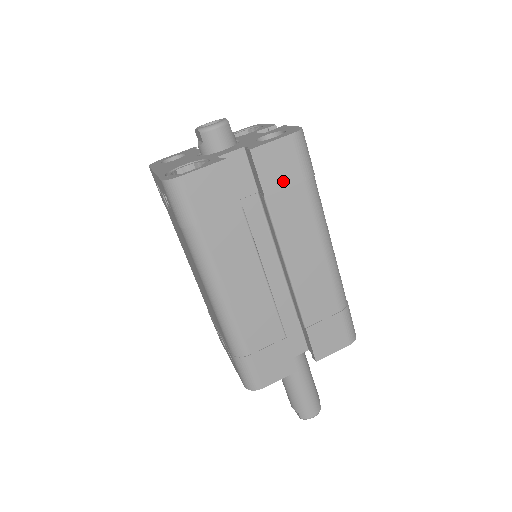
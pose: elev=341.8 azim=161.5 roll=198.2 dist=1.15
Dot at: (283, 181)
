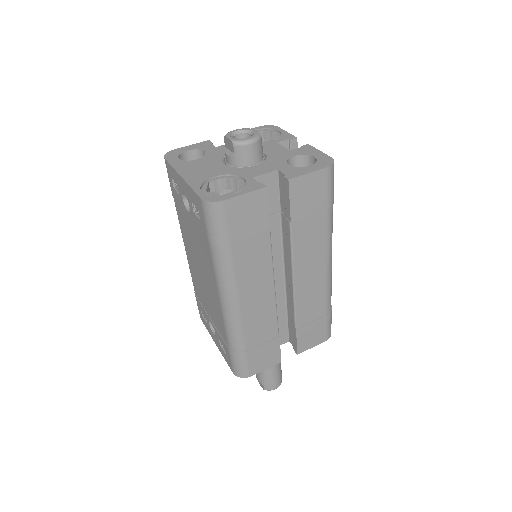
Dot at: (309, 208)
